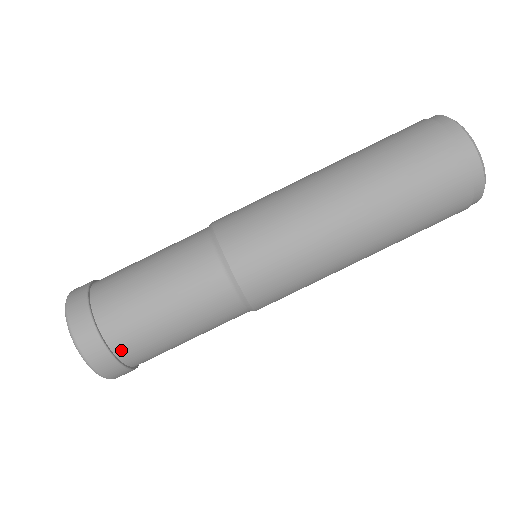
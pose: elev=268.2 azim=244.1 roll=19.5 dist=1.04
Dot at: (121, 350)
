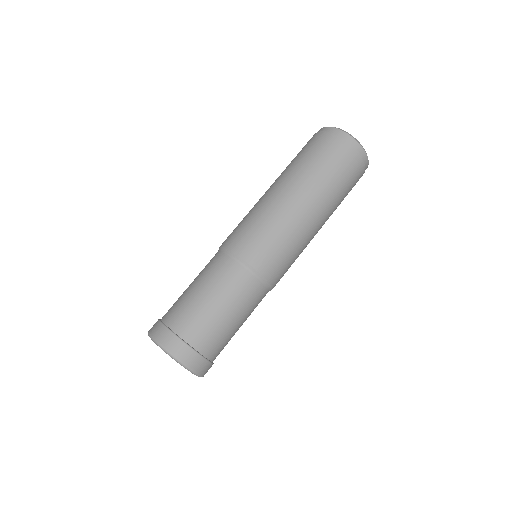
Dot at: (215, 357)
